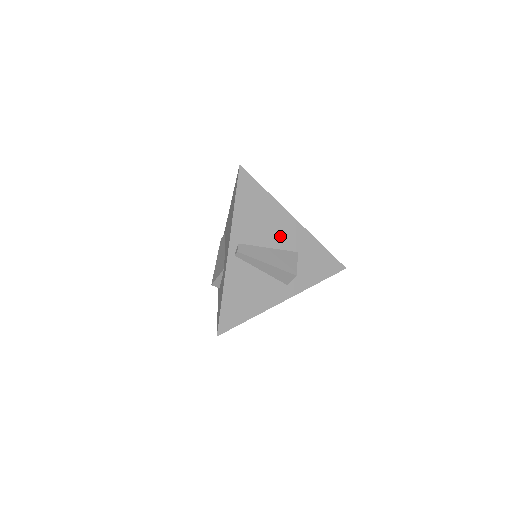
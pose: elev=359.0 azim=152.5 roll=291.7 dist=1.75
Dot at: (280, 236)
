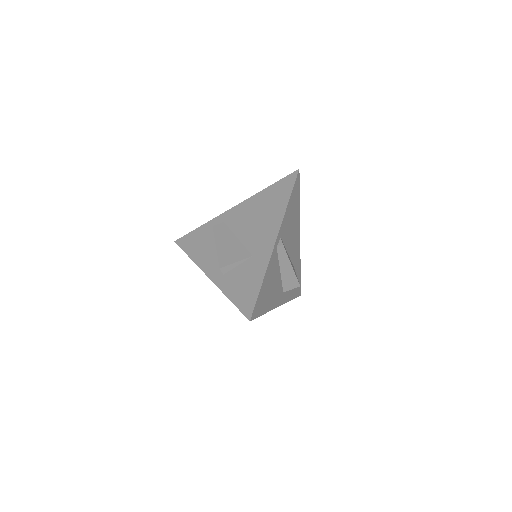
Dot at: (293, 246)
